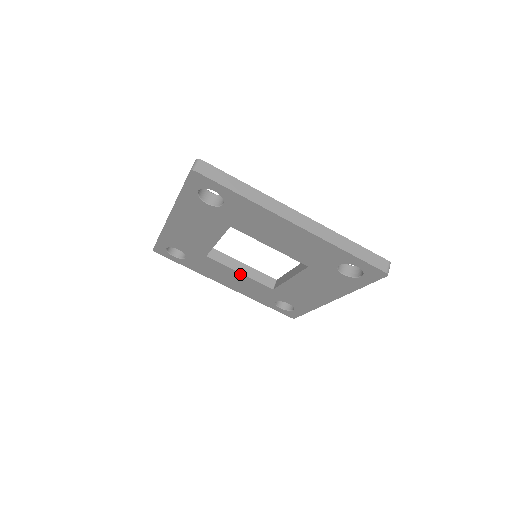
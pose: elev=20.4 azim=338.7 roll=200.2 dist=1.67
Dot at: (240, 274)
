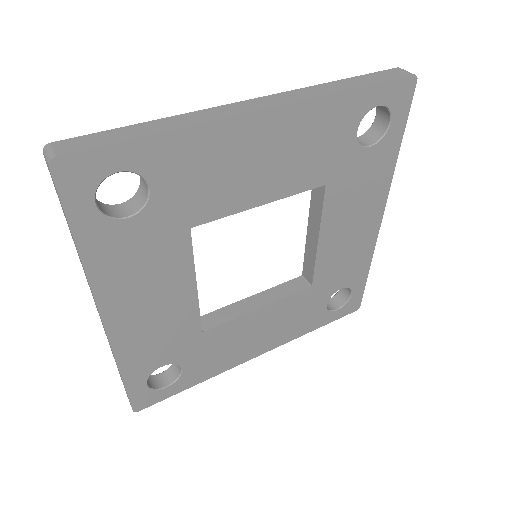
Dot at: (260, 311)
